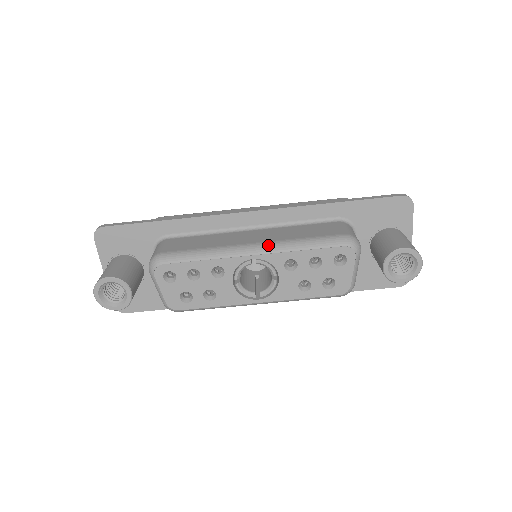
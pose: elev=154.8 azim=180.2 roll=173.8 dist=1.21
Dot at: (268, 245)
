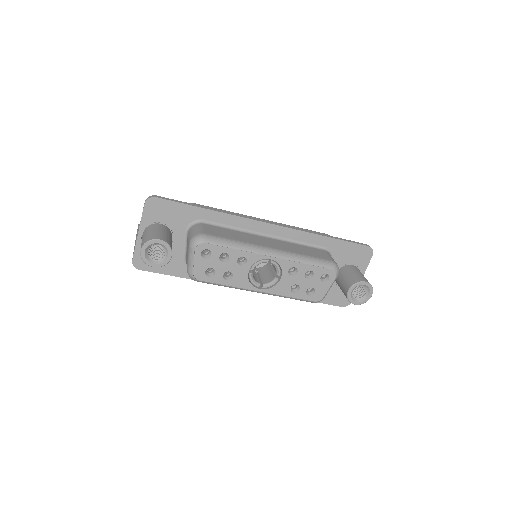
Dot at: (283, 253)
